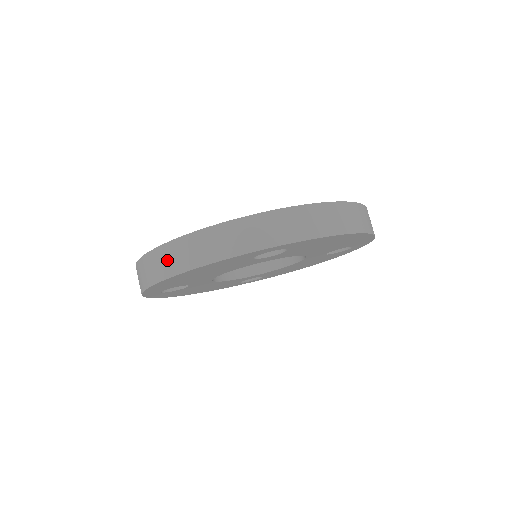
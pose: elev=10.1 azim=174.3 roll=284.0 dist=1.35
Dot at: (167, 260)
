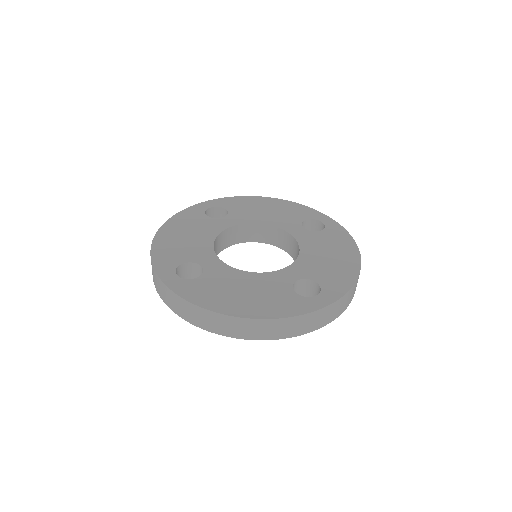
Dot at: (237, 328)
